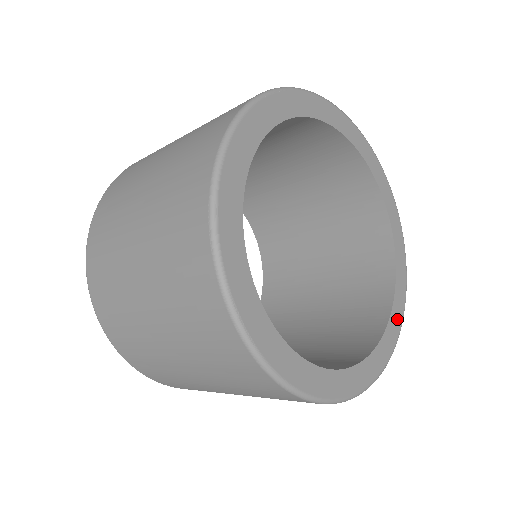
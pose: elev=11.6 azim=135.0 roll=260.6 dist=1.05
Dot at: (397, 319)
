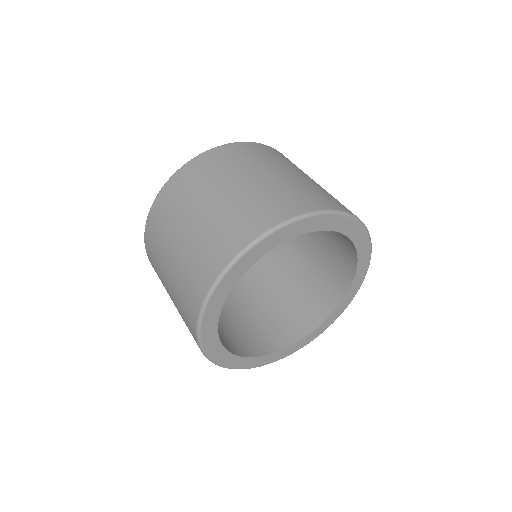
Dot at: (322, 329)
